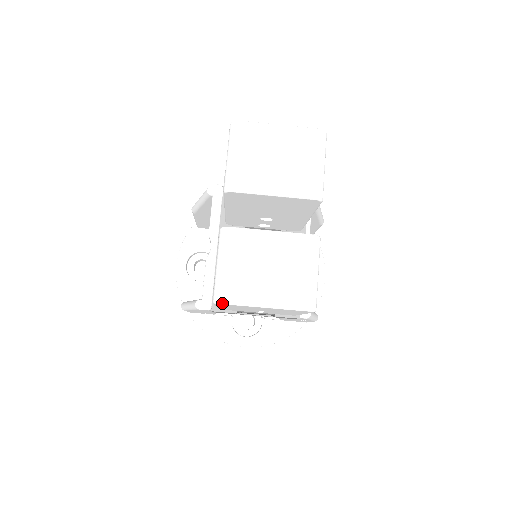
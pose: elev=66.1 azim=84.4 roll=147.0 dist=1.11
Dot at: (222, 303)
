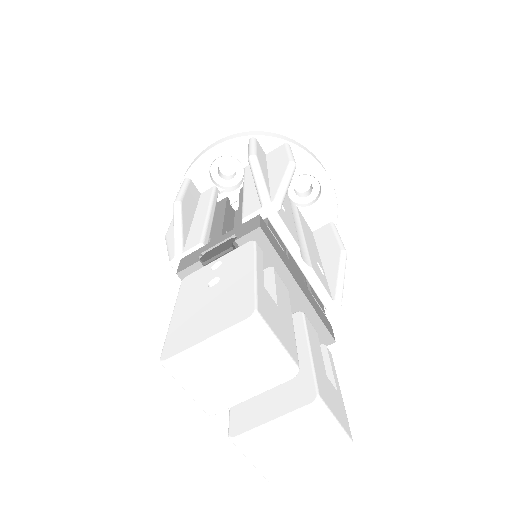
Dot at: occluded
